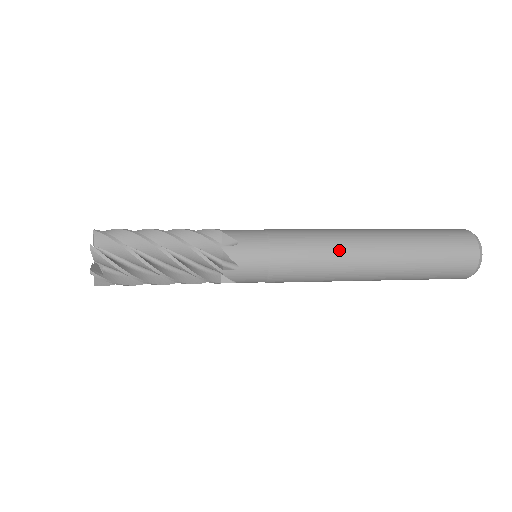
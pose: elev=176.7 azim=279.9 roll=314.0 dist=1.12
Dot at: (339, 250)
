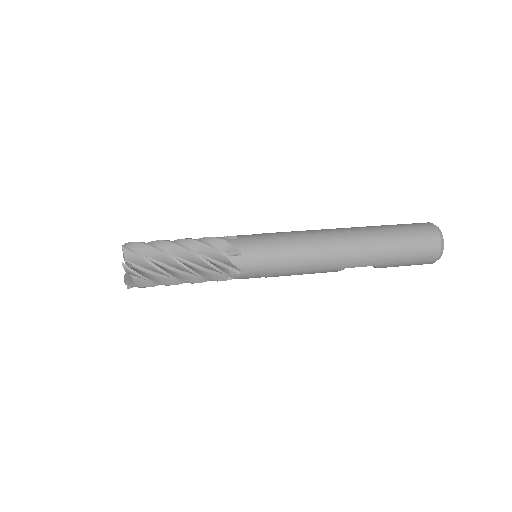
Dot at: (321, 235)
